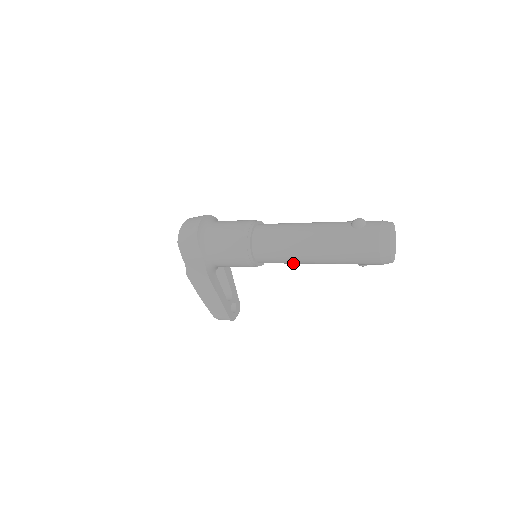
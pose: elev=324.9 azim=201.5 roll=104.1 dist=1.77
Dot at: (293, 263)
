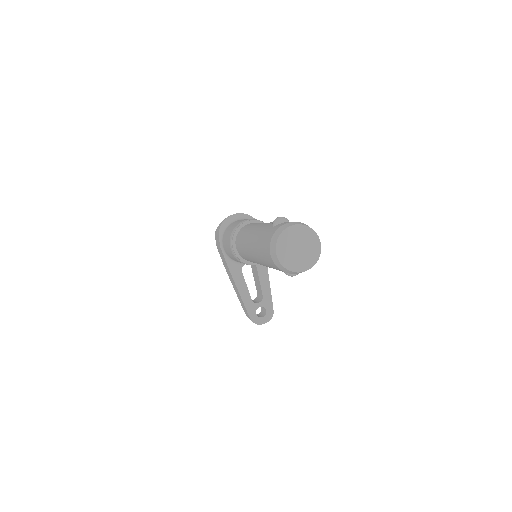
Dot at: occluded
